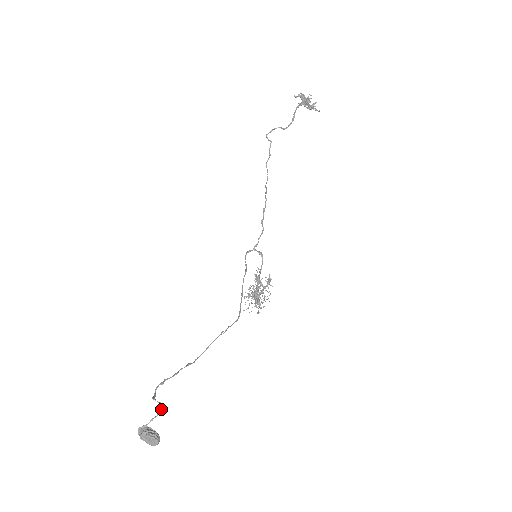
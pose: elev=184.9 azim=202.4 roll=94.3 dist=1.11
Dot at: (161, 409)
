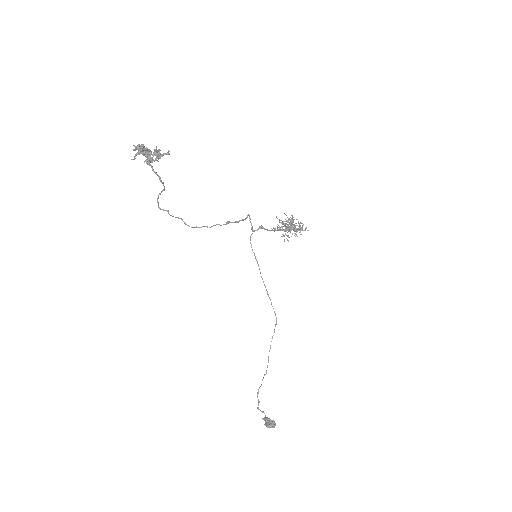
Dot at: occluded
